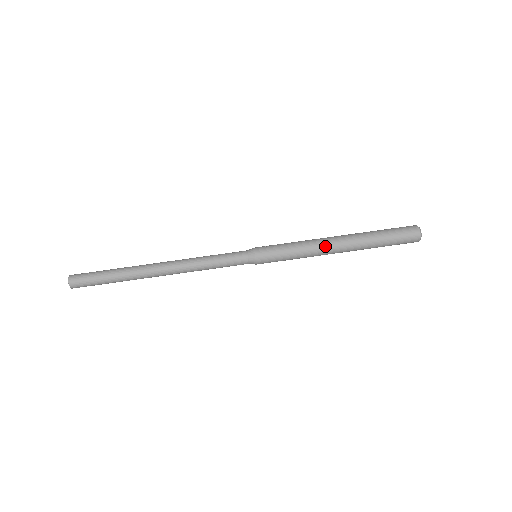
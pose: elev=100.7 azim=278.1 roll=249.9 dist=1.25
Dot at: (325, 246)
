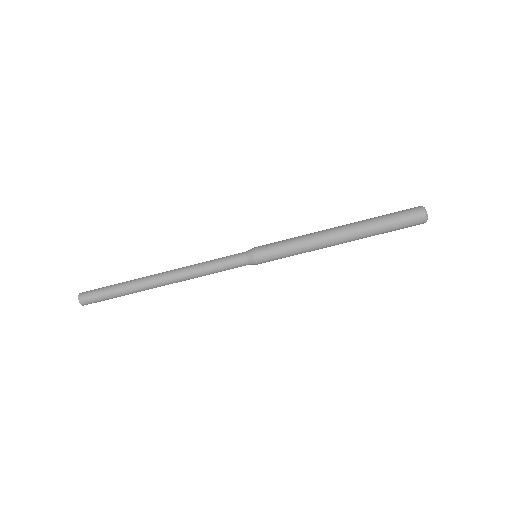
Dot at: (326, 245)
